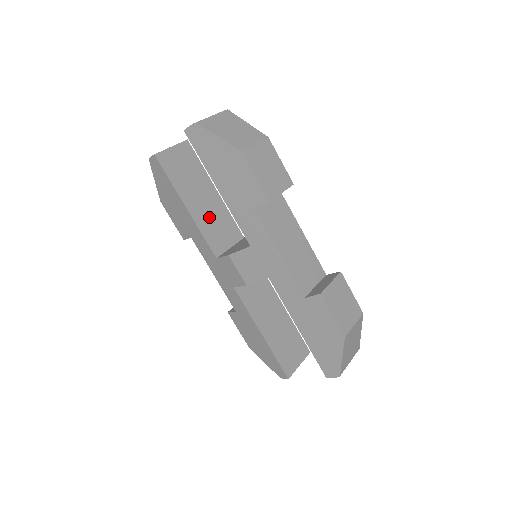
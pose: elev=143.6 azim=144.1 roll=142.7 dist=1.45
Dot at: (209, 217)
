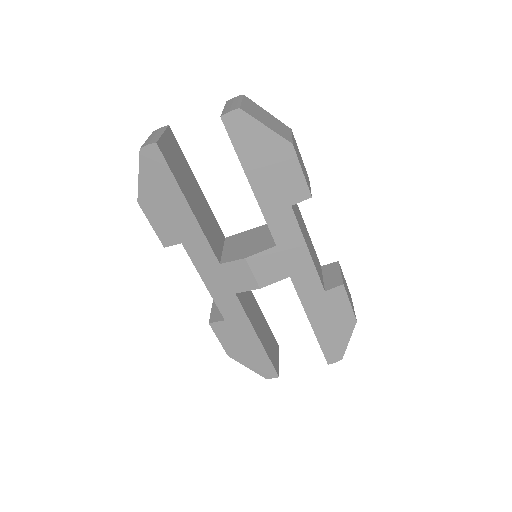
Dot at: (204, 217)
